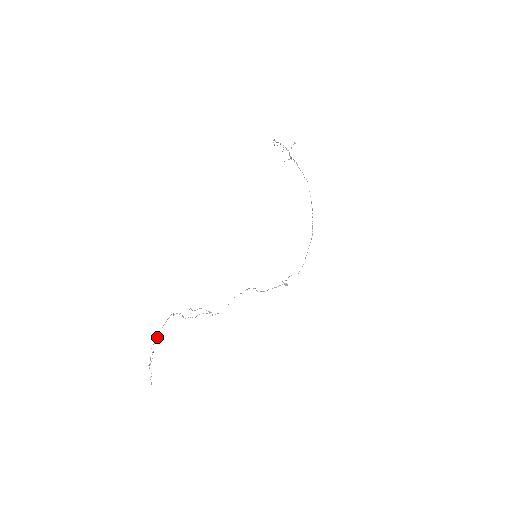
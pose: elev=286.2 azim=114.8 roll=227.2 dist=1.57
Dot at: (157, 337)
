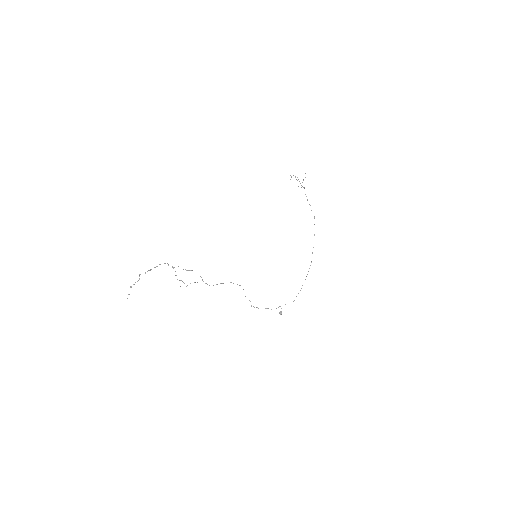
Dot at: occluded
